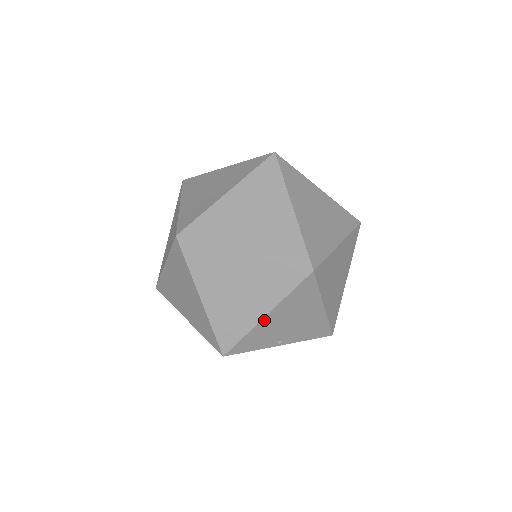
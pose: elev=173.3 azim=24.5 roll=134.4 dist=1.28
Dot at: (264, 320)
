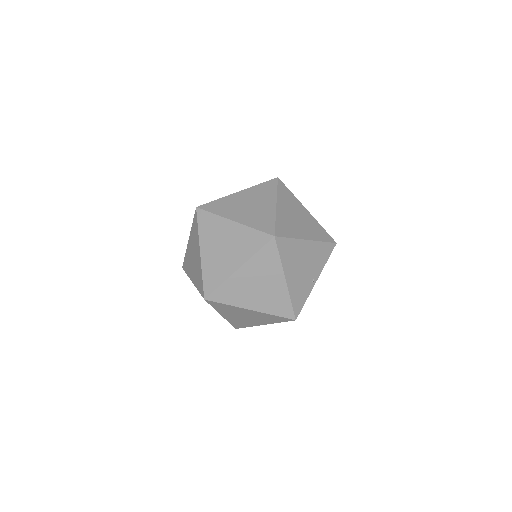
Dot at: (288, 283)
